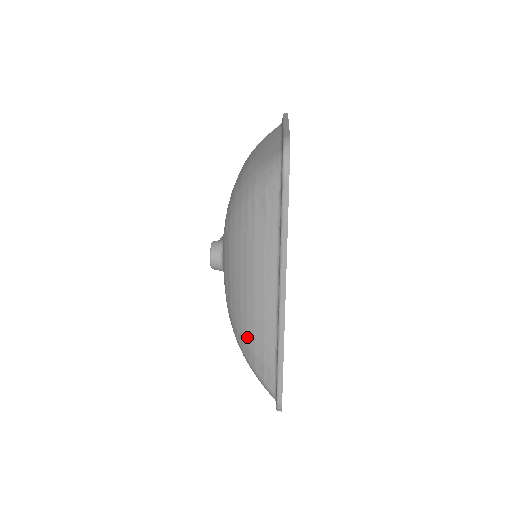
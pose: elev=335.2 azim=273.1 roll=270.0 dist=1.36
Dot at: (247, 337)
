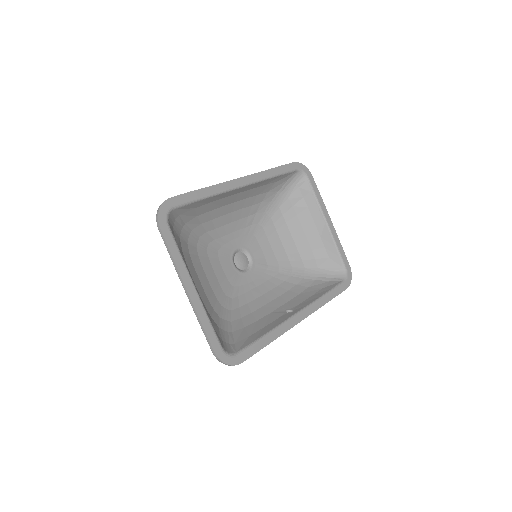
Dot at: occluded
